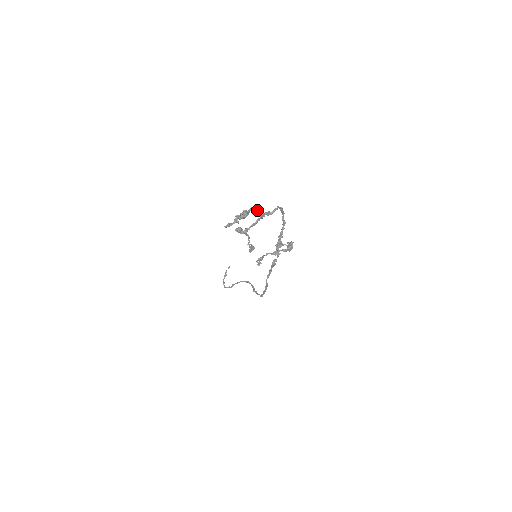
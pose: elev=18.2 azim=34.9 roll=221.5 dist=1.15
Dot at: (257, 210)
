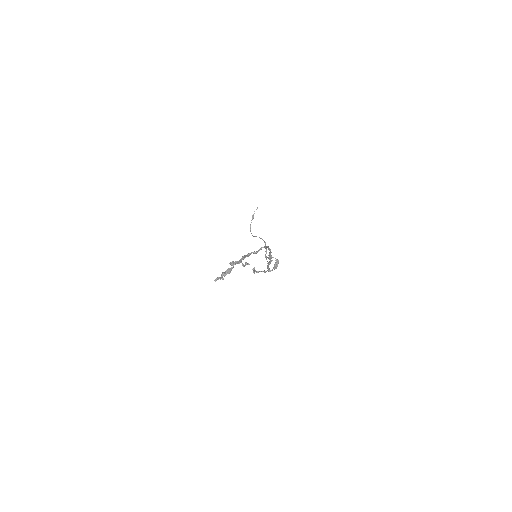
Dot at: occluded
